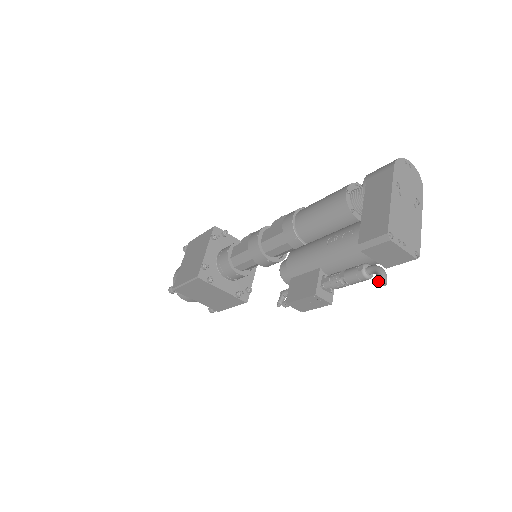
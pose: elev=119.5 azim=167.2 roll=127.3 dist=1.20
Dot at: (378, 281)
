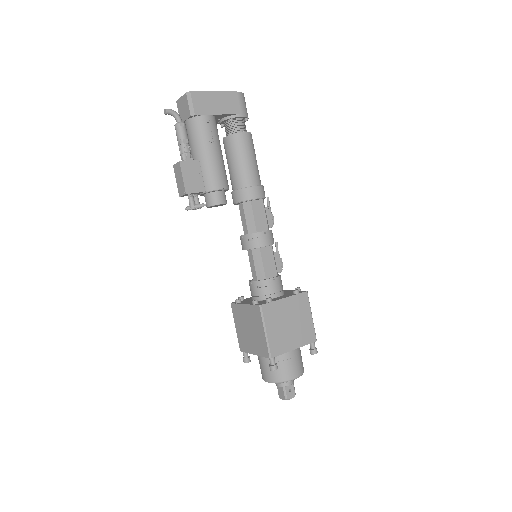
Dot at: (165, 114)
